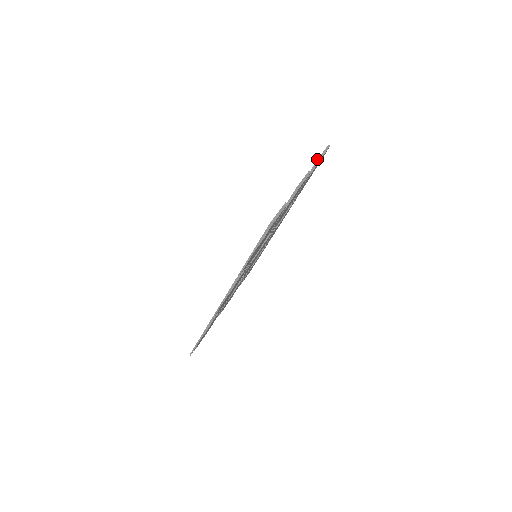
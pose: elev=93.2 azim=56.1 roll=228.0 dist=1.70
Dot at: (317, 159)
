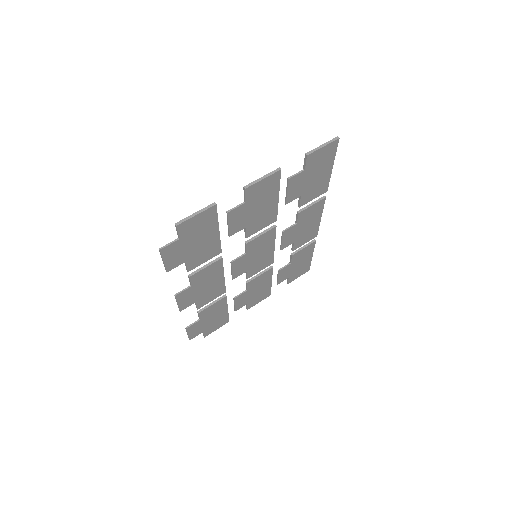
Dot at: (305, 154)
